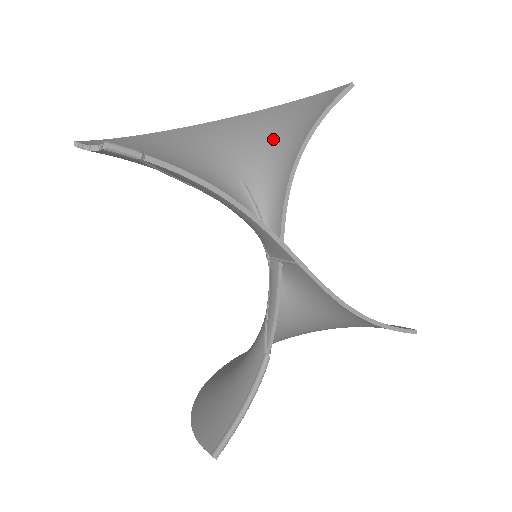
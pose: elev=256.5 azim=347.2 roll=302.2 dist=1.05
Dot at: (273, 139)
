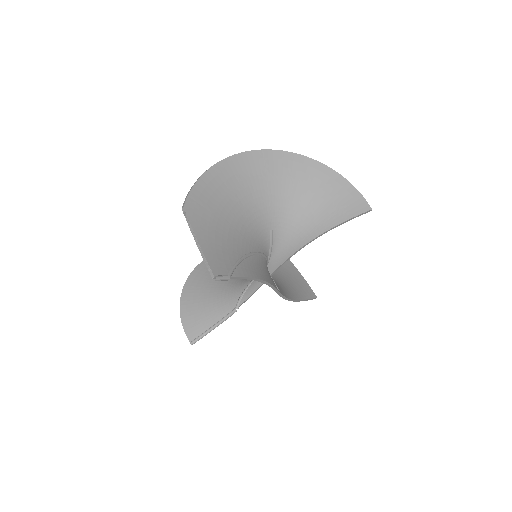
Dot at: (305, 207)
